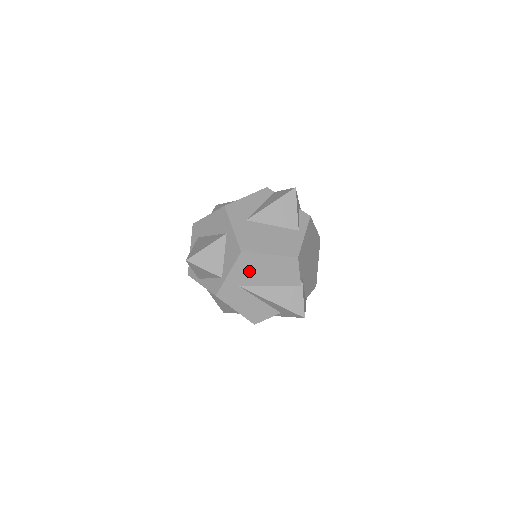
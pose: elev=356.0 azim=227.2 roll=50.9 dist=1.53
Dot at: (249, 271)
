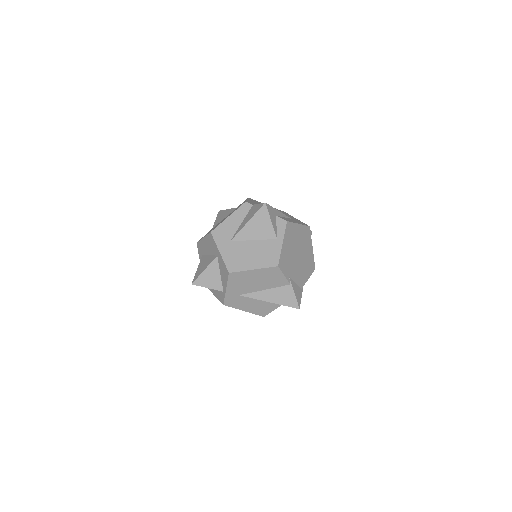
Dot at: (242, 284)
